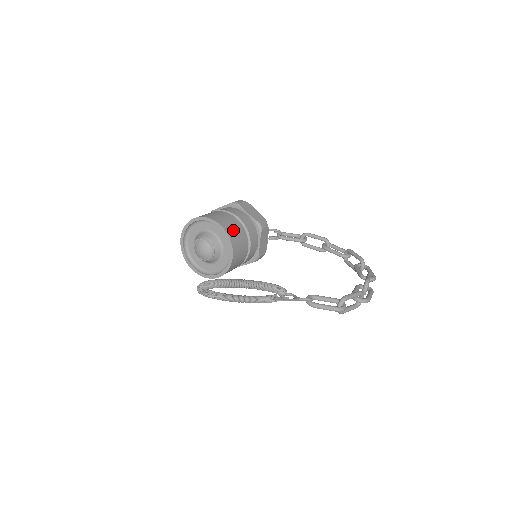
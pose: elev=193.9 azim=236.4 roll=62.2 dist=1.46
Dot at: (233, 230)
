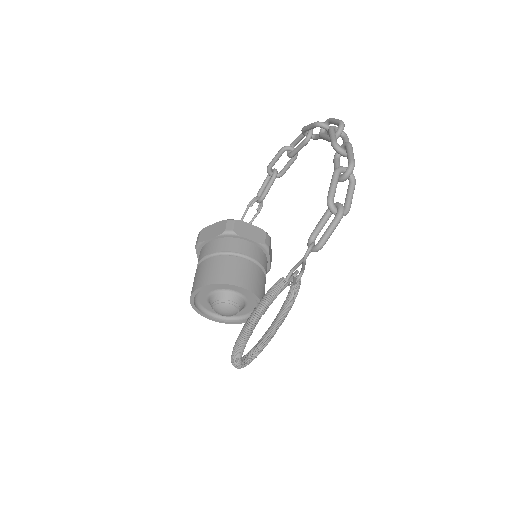
Dot at: (215, 273)
